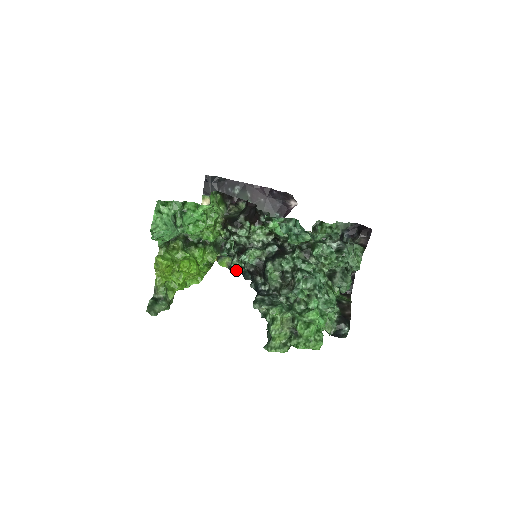
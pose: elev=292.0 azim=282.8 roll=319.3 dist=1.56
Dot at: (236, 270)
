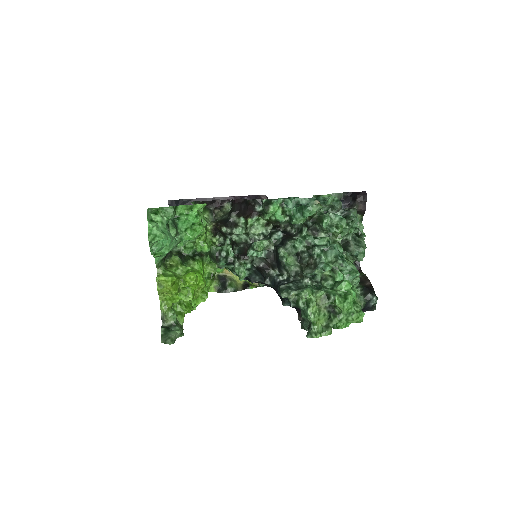
Dot at: (241, 274)
